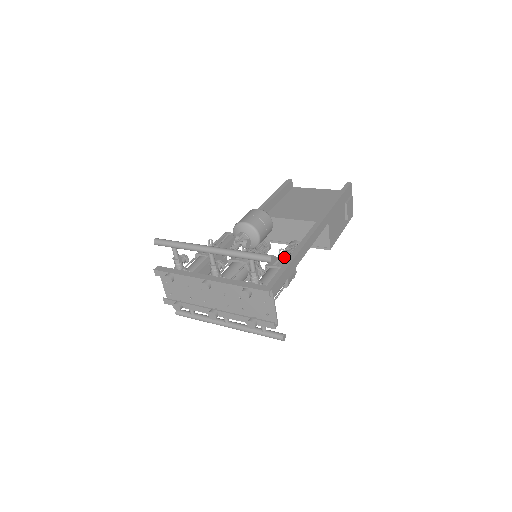
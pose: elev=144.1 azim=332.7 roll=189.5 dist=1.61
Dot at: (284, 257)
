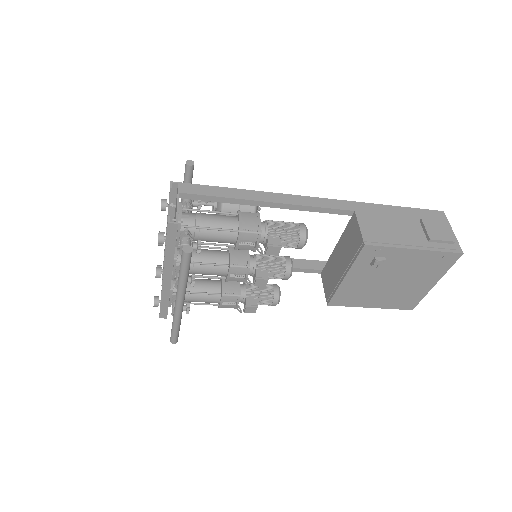
Dot at: occluded
